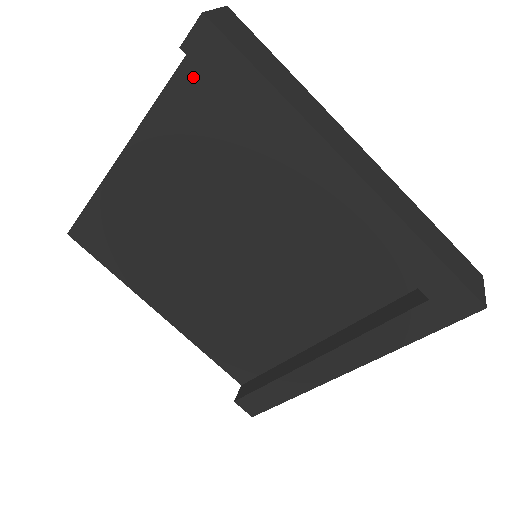
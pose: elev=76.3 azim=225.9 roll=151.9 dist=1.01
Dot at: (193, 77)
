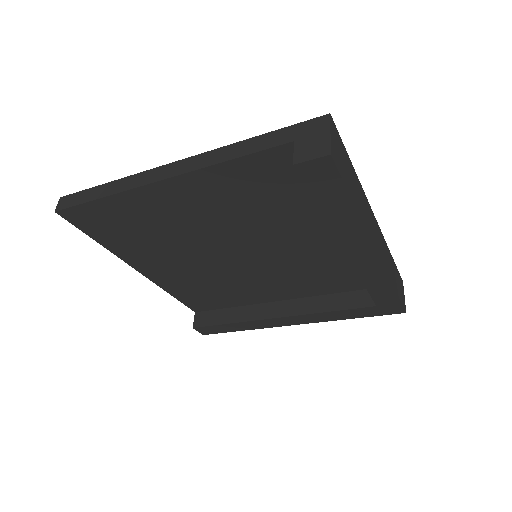
Dot at: (276, 159)
